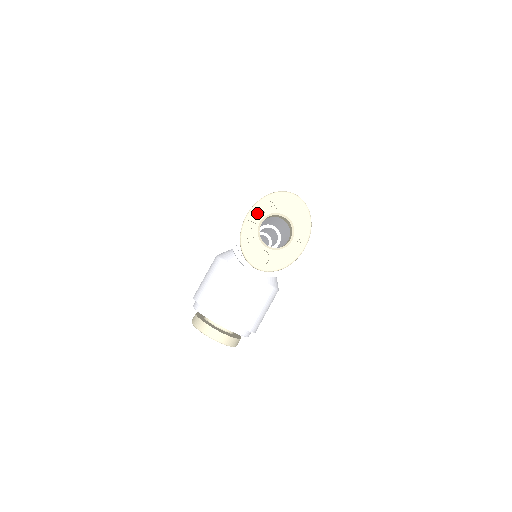
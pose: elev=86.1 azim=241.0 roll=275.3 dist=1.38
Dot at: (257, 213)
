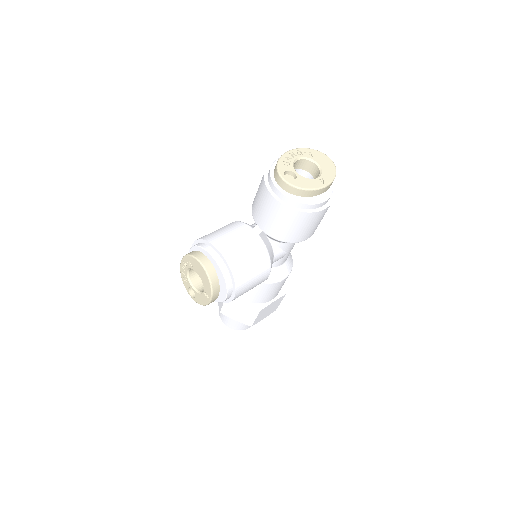
Dot at: (297, 153)
